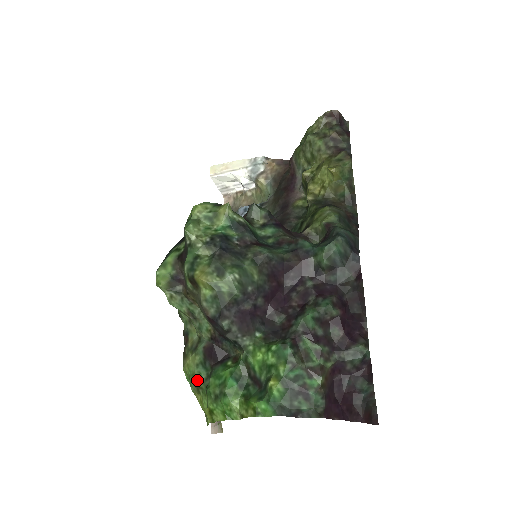
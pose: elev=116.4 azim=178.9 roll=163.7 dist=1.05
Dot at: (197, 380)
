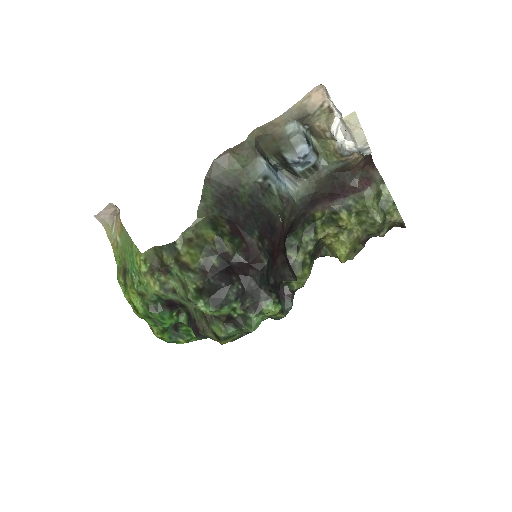
Dot at: (146, 296)
